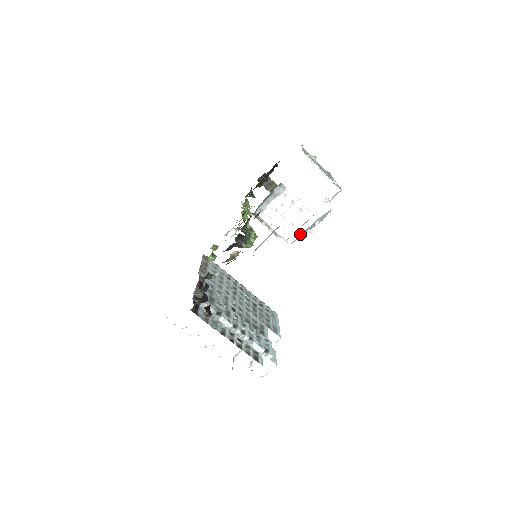
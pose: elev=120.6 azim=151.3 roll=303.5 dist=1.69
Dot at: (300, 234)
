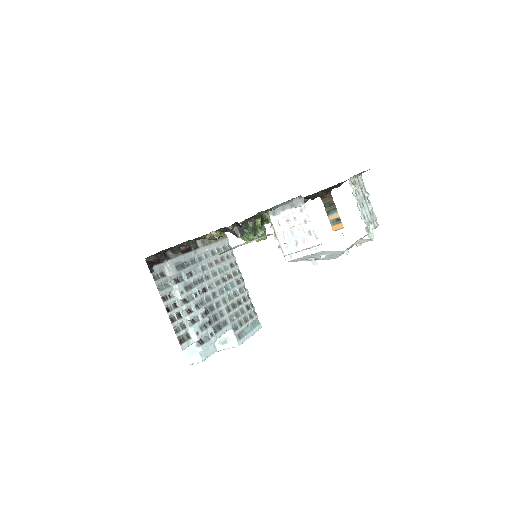
Dot at: (299, 257)
